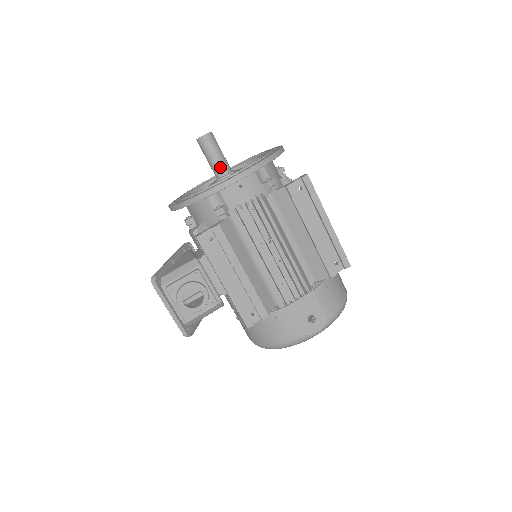
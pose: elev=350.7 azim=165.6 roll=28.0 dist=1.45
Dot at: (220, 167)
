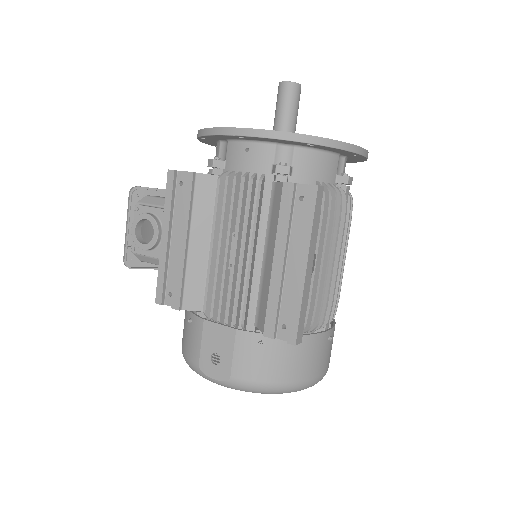
Dot at: (277, 128)
